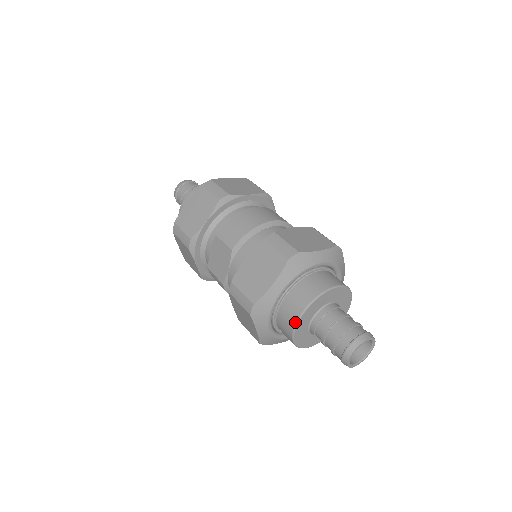
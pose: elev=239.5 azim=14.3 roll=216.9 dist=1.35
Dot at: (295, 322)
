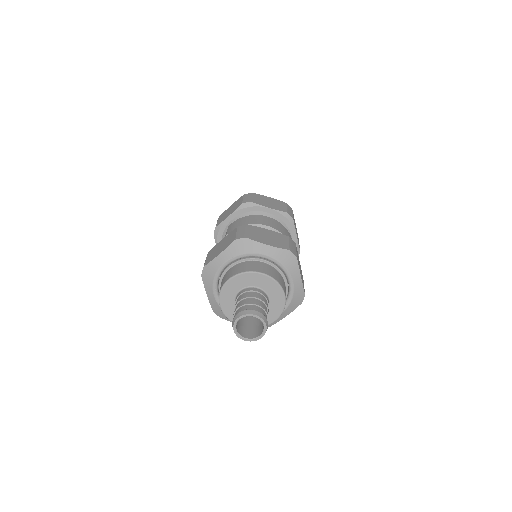
Dot at: (221, 288)
